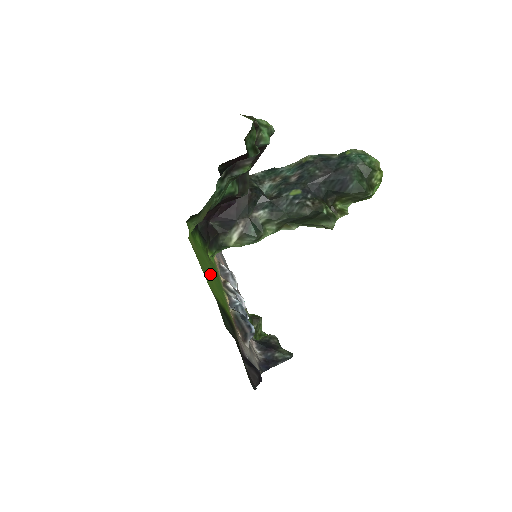
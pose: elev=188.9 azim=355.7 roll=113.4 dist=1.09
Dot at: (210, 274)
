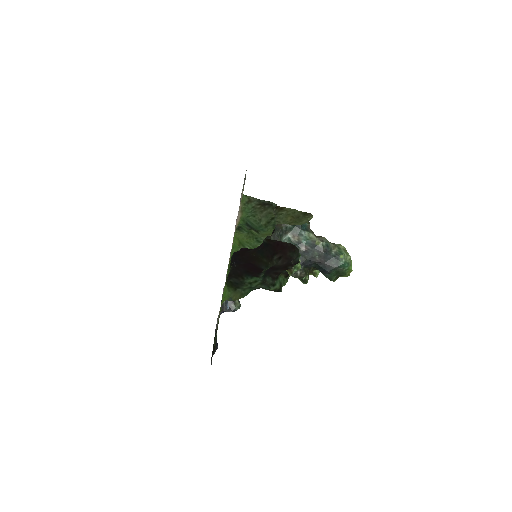
Dot at: occluded
